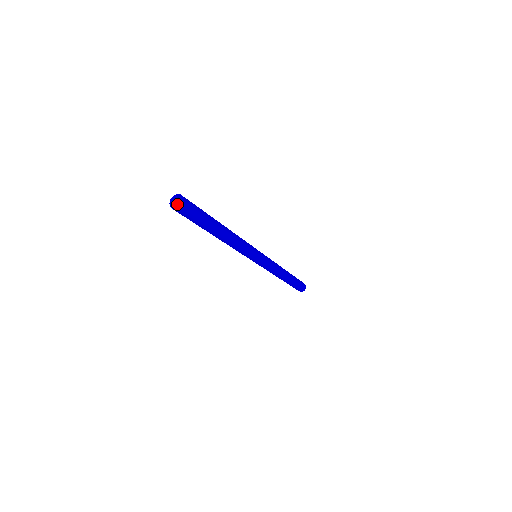
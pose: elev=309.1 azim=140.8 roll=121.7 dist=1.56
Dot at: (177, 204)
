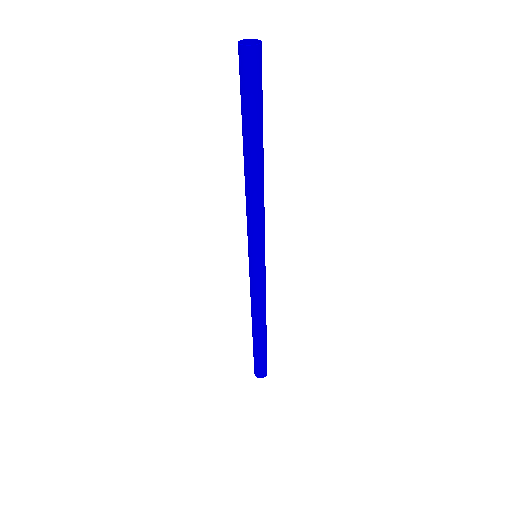
Dot at: (243, 57)
